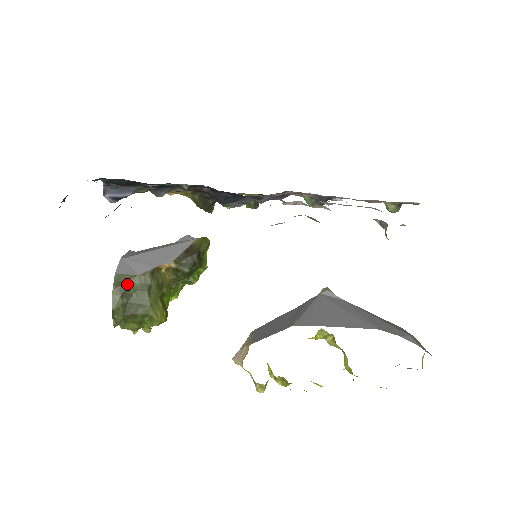
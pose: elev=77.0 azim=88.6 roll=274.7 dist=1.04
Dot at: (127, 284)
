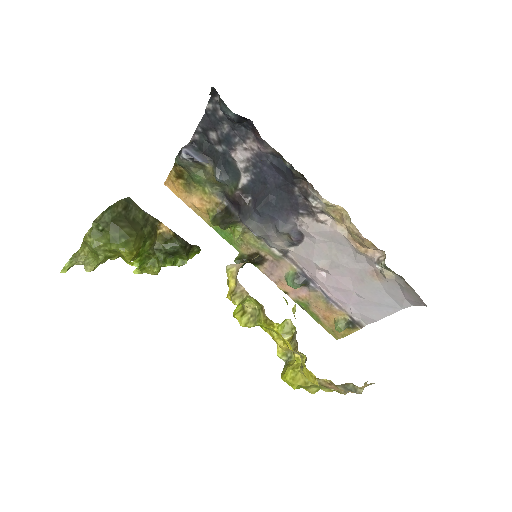
Dot at: (134, 208)
